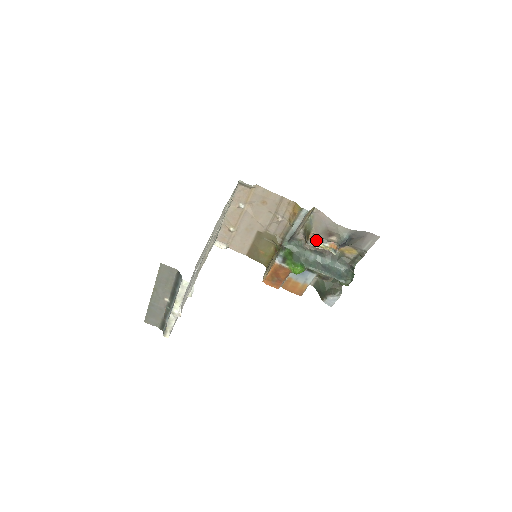
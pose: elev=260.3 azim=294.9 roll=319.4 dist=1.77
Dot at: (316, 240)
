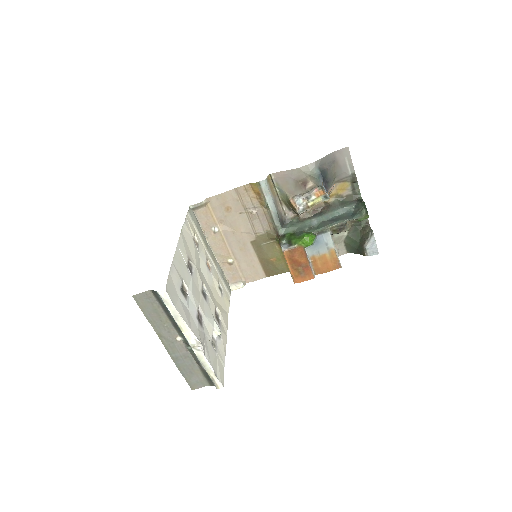
Dot at: (302, 203)
